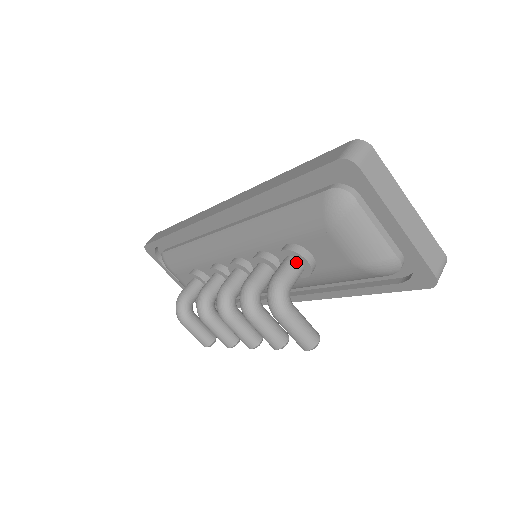
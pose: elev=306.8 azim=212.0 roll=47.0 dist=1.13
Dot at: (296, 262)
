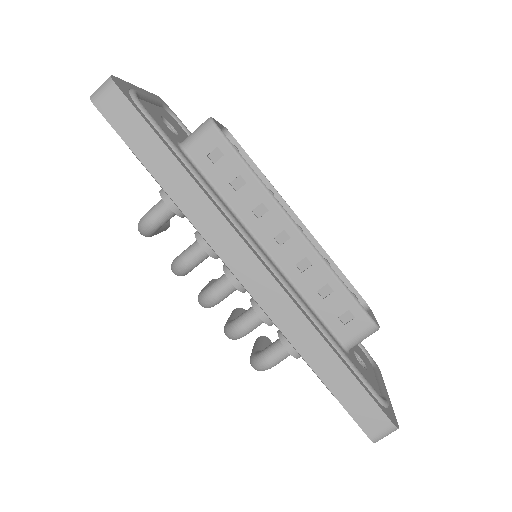
Dot at: occluded
